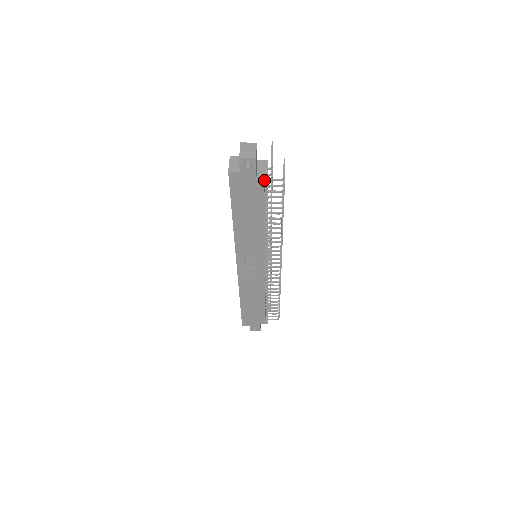
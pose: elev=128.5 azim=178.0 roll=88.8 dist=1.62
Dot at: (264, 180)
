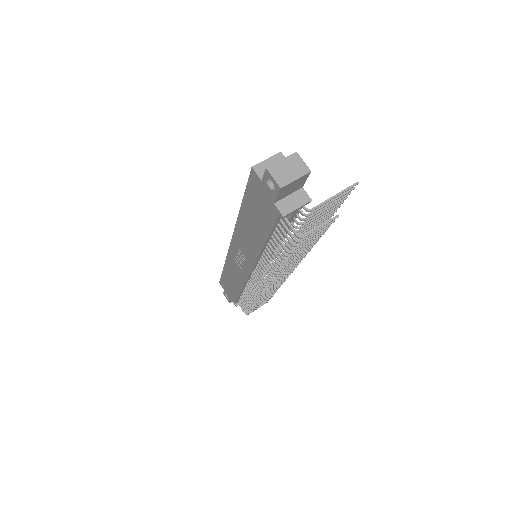
Dot at: occluded
